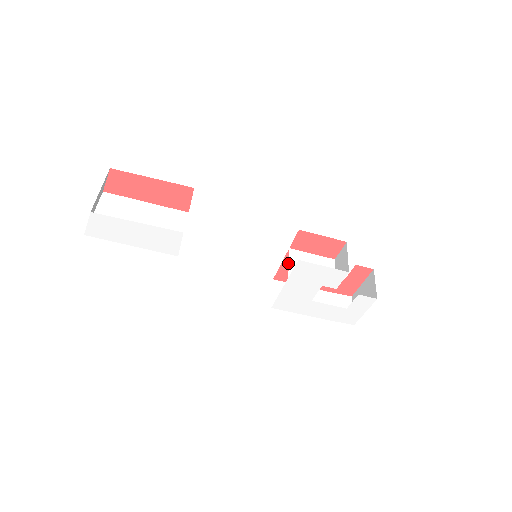
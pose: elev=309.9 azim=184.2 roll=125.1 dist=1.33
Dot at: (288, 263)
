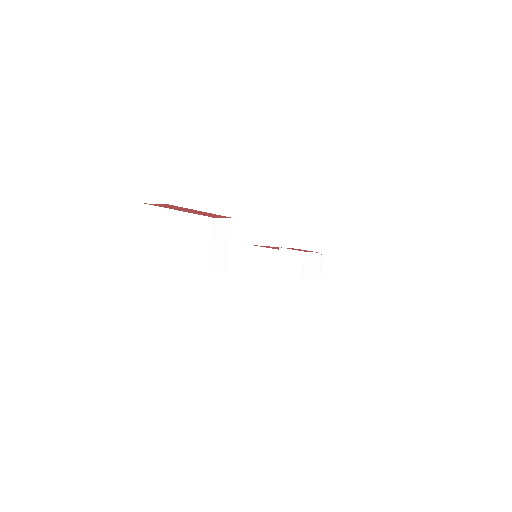
Dot at: occluded
